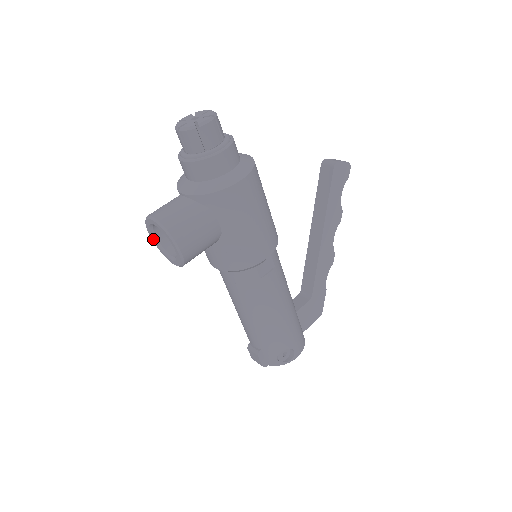
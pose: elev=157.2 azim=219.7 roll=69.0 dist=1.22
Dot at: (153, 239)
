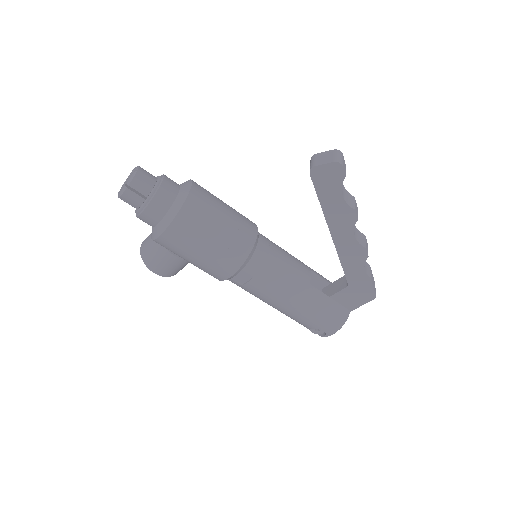
Dot at: occluded
